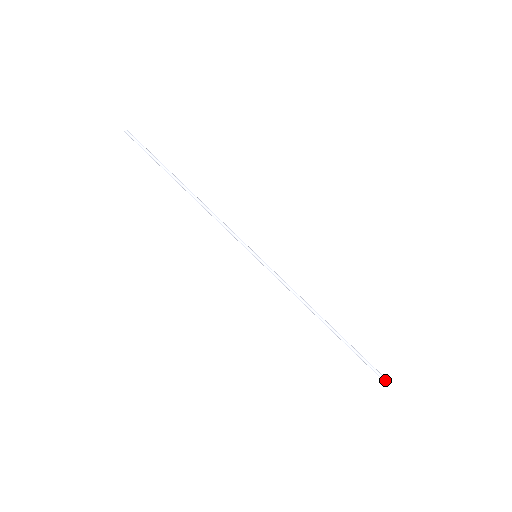
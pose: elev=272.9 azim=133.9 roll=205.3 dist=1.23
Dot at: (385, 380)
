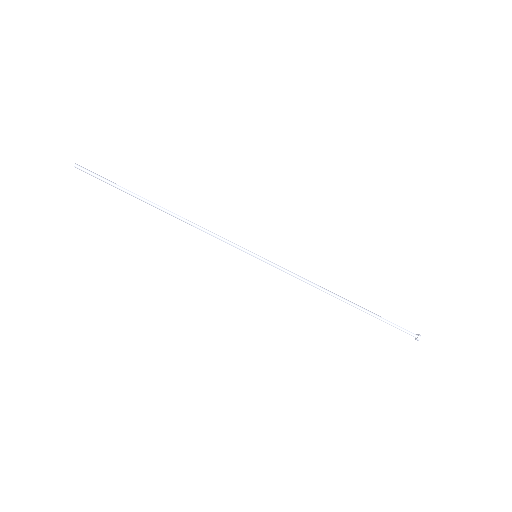
Dot at: (420, 335)
